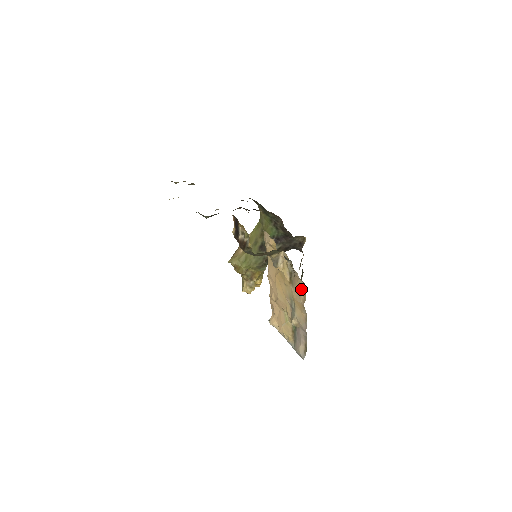
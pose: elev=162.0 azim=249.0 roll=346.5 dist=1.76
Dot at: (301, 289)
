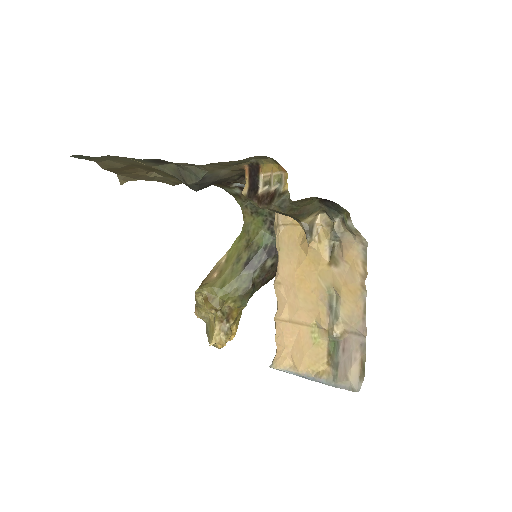
Dot at: (357, 259)
